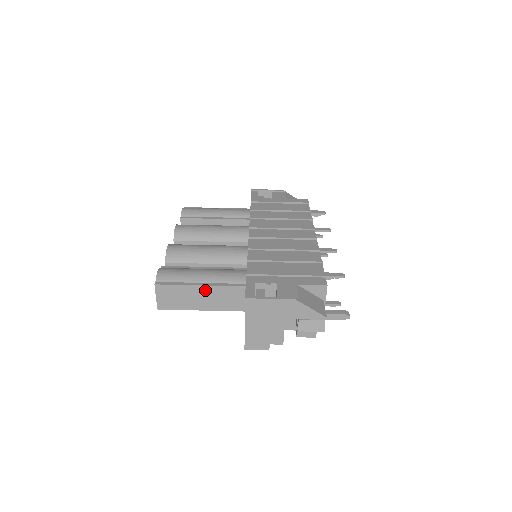
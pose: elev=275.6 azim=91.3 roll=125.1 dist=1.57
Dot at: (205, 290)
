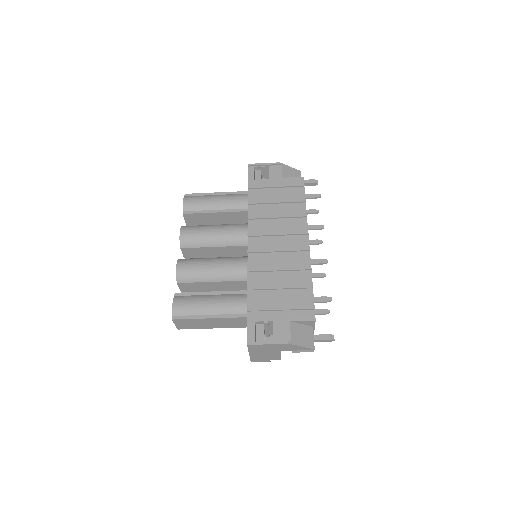
Dot at: (214, 320)
